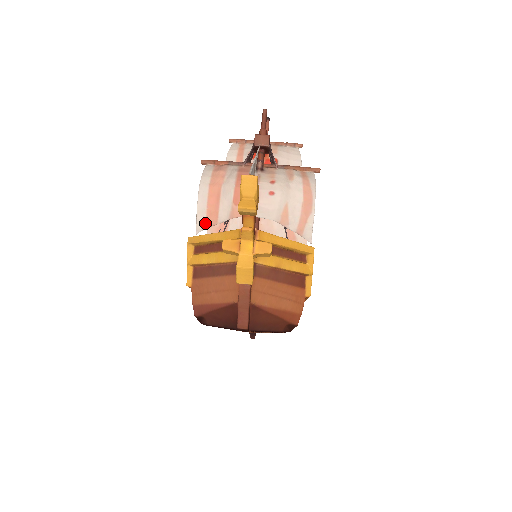
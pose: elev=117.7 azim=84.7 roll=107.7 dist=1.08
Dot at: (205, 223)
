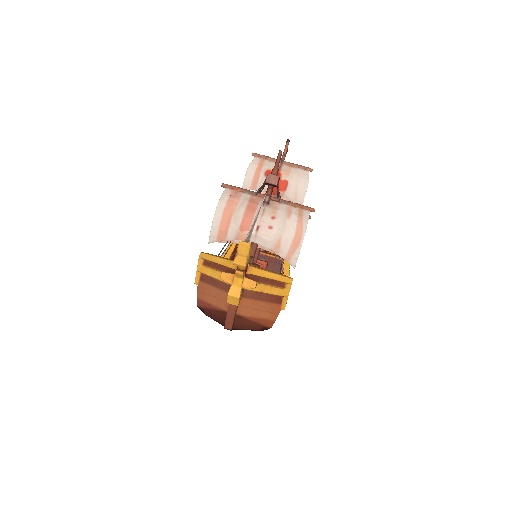
Dot at: (216, 238)
